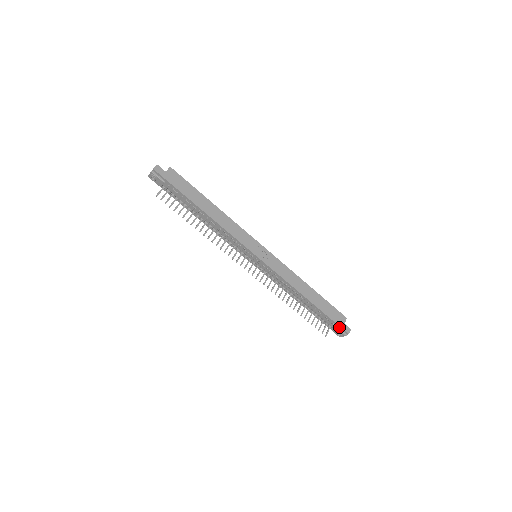
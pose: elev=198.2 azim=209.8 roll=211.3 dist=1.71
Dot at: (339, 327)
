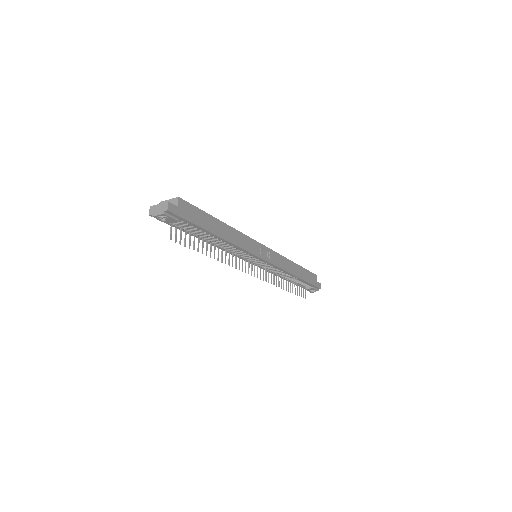
Dot at: (315, 287)
